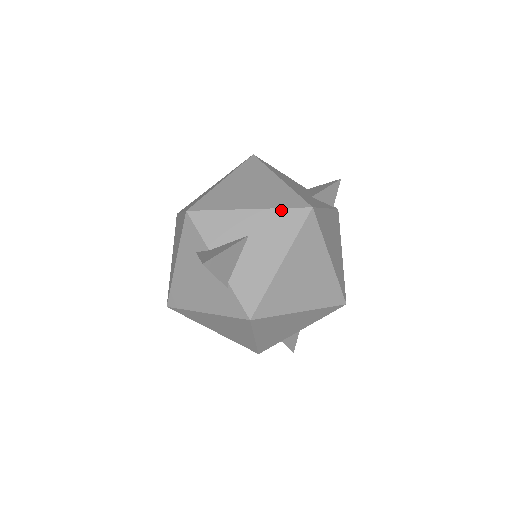
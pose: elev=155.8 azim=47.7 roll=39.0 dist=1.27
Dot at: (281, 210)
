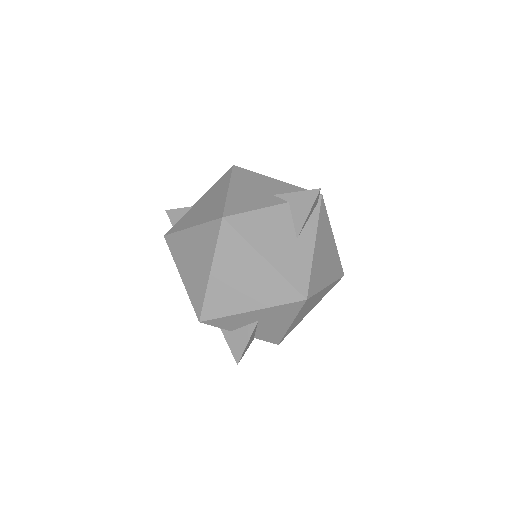
Dot at: (280, 306)
